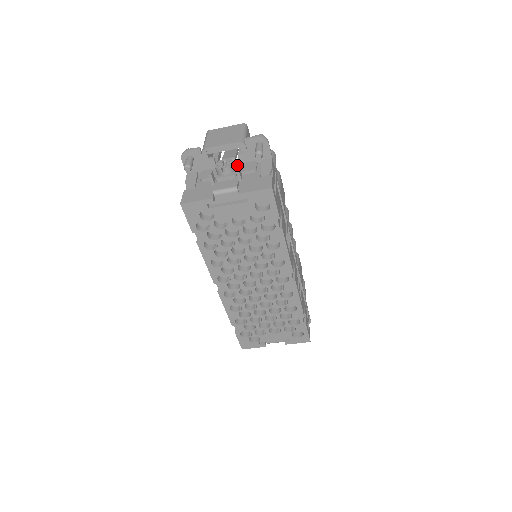
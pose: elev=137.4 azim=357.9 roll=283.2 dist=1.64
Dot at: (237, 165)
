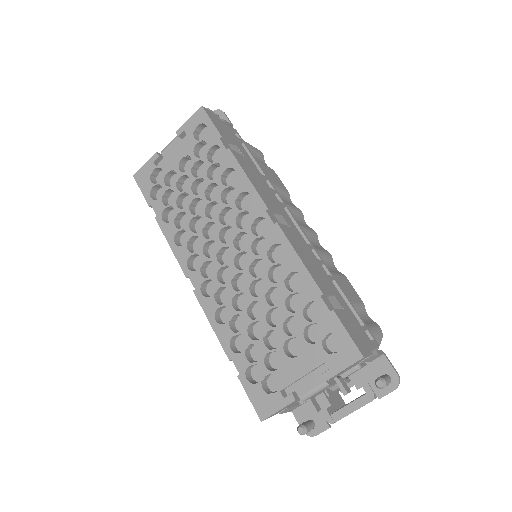
Dot at: occluded
